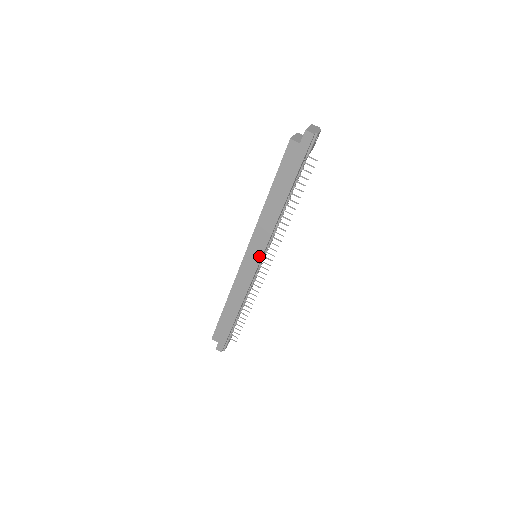
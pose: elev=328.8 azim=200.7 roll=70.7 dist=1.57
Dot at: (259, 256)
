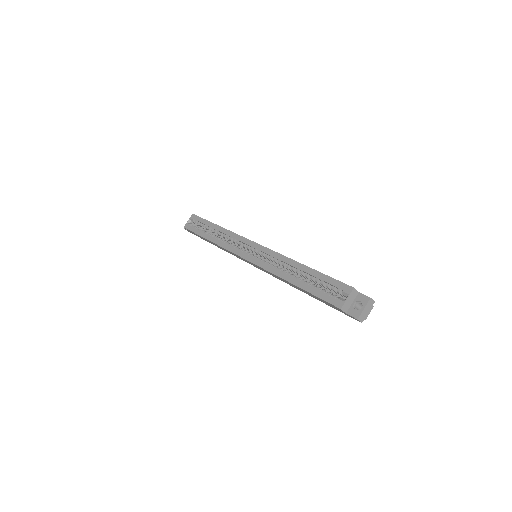
Dot at: (258, 268)
